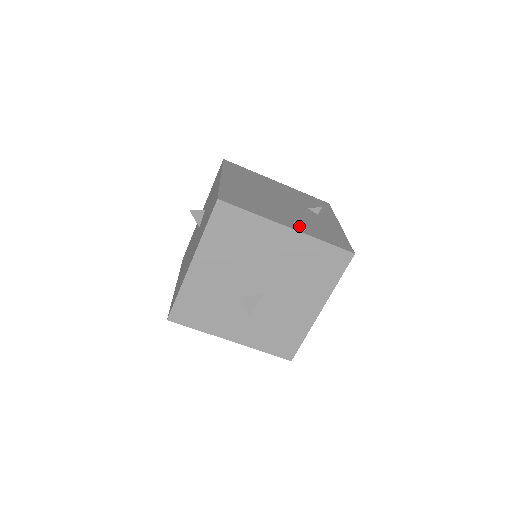
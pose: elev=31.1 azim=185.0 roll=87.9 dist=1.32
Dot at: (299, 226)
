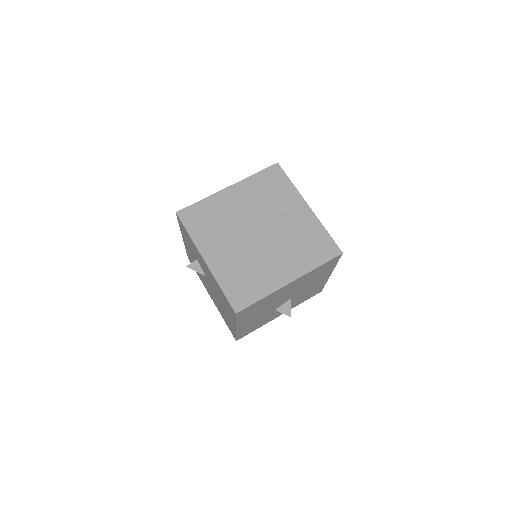
Dot at: (294, 267)
